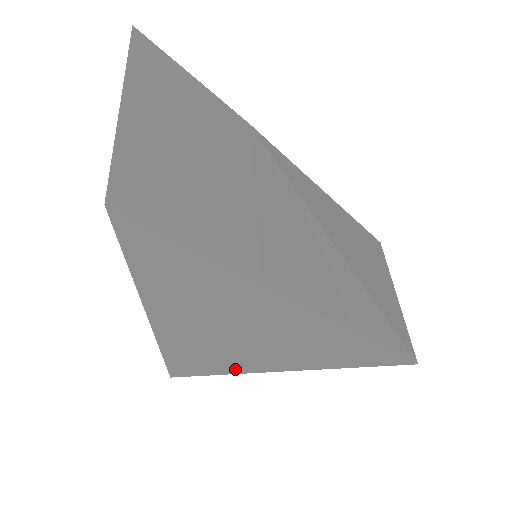
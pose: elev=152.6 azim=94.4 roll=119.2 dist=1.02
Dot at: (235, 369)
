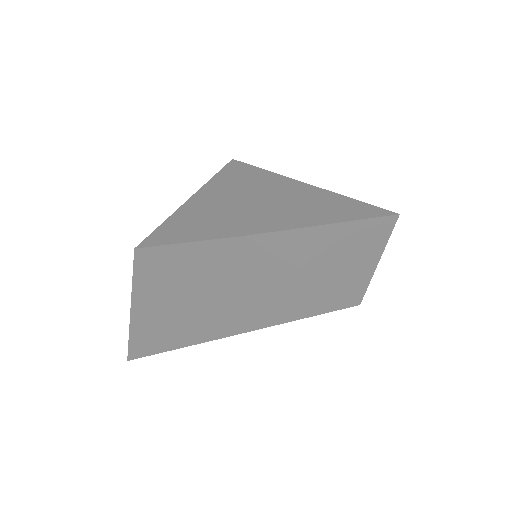
Dot at: occluded
